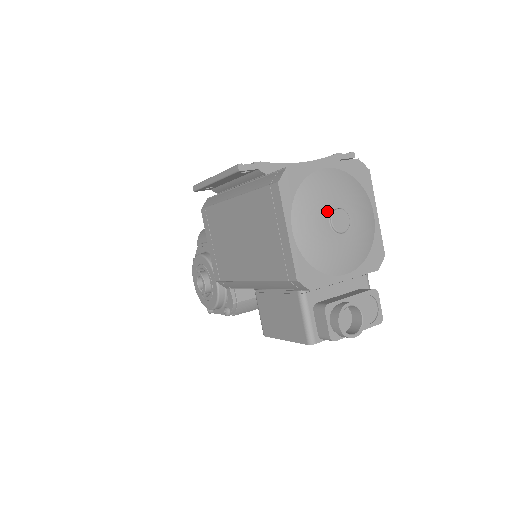
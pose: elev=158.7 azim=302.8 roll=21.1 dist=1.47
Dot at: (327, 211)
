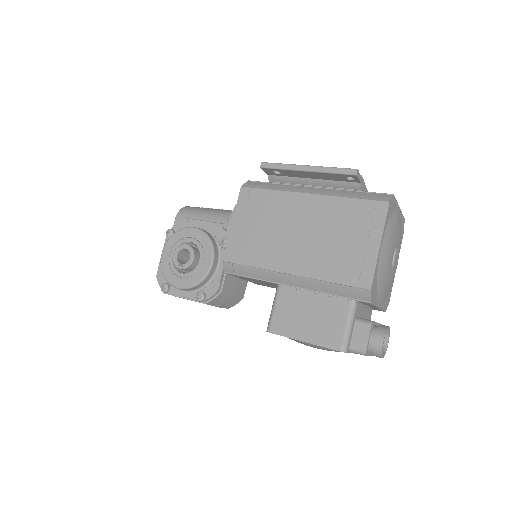
Dot at: (395, 245)
